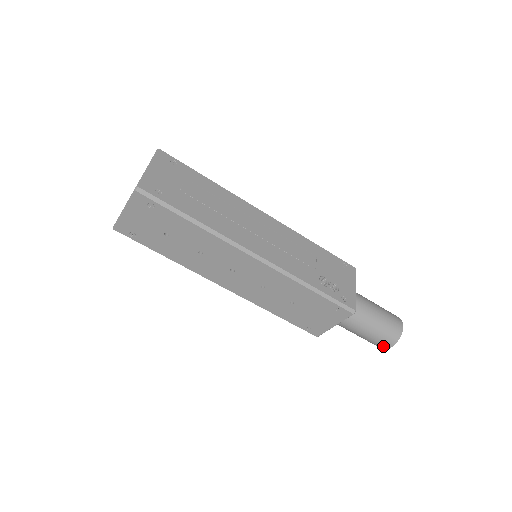
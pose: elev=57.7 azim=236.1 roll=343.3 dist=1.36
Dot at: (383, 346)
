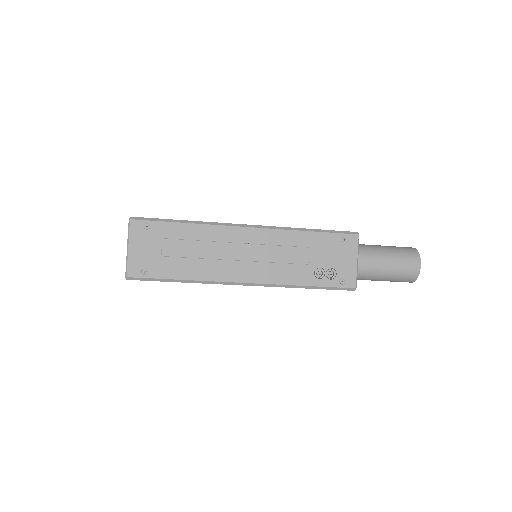
Dot at: occluded
